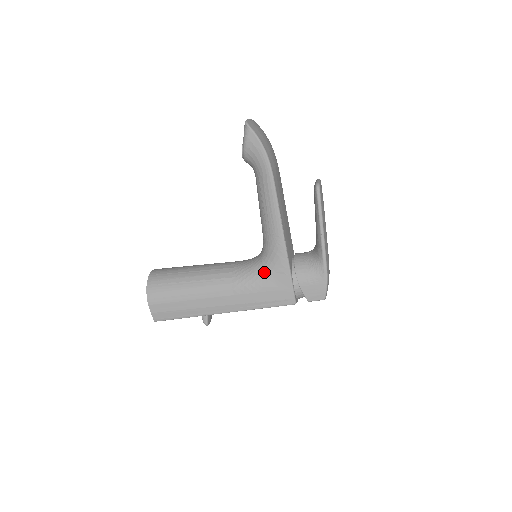
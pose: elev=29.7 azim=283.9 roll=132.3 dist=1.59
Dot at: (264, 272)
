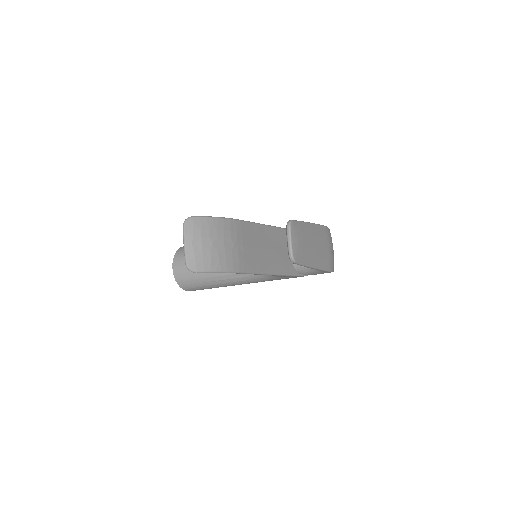
Dot at: (271, 276)
